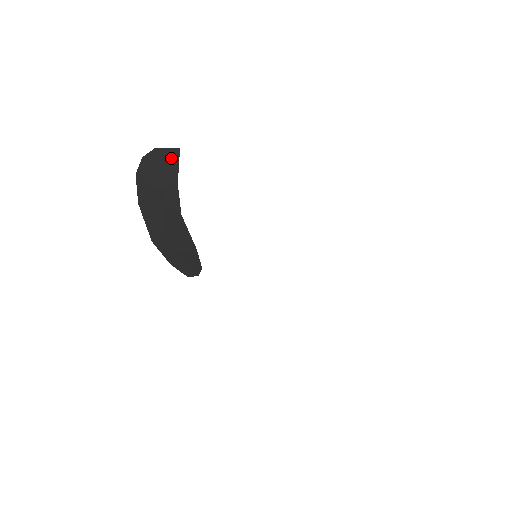
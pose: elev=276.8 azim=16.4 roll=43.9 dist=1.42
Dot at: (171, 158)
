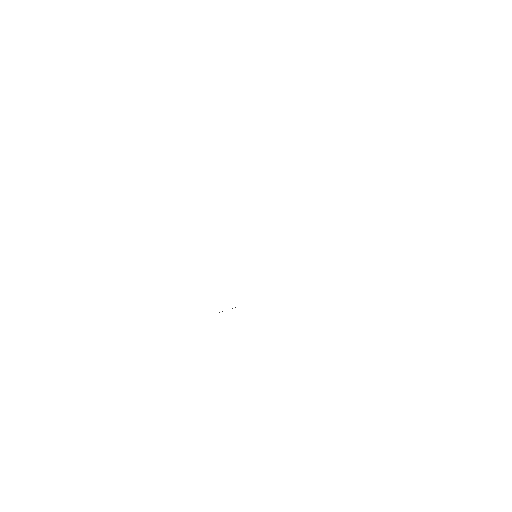
Dot at: occluded
